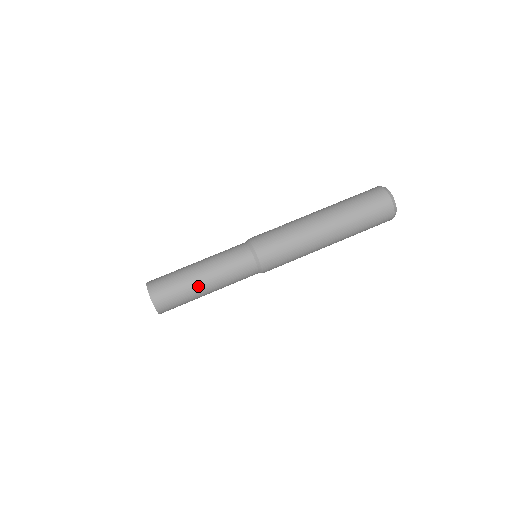
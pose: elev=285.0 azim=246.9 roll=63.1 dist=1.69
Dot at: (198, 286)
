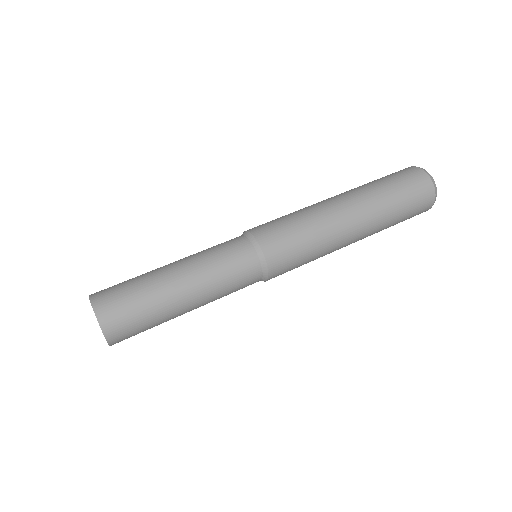
Dot at: (167, 282)
